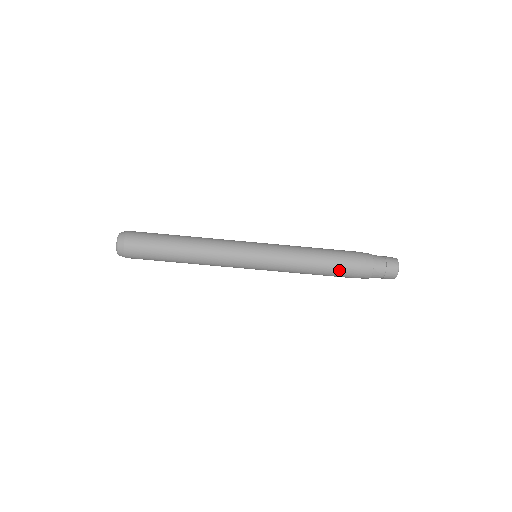
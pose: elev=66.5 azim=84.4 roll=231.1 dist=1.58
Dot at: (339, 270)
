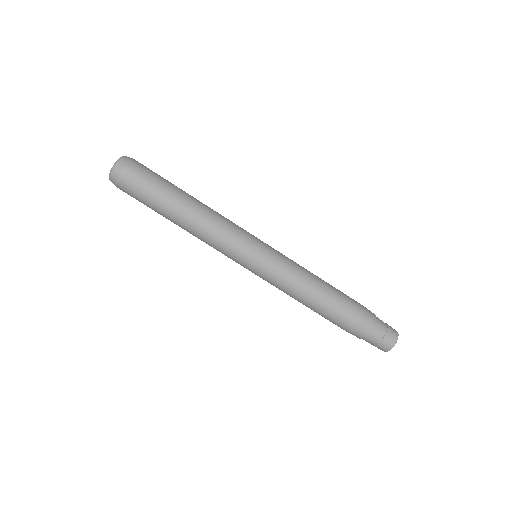
Dot at: (336, 313)
